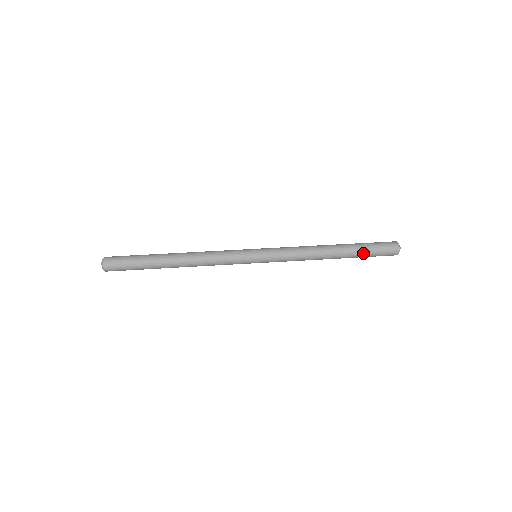
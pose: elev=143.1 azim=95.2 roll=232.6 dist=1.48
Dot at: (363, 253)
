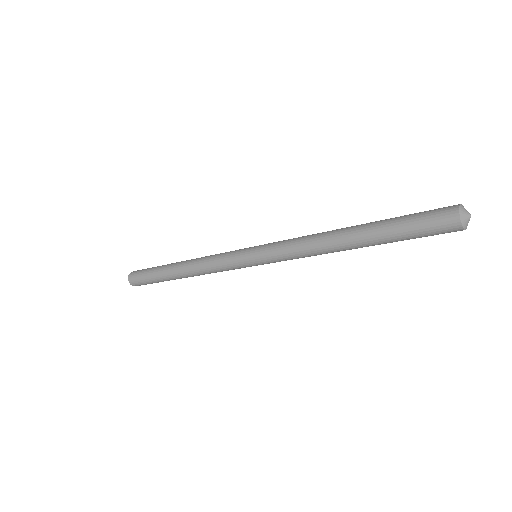
Dot at: (392, 221)
